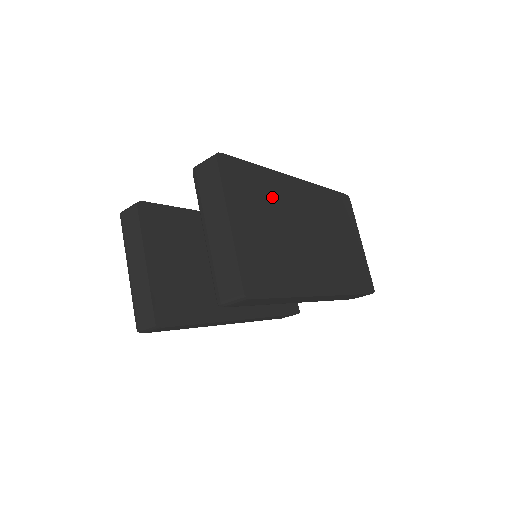
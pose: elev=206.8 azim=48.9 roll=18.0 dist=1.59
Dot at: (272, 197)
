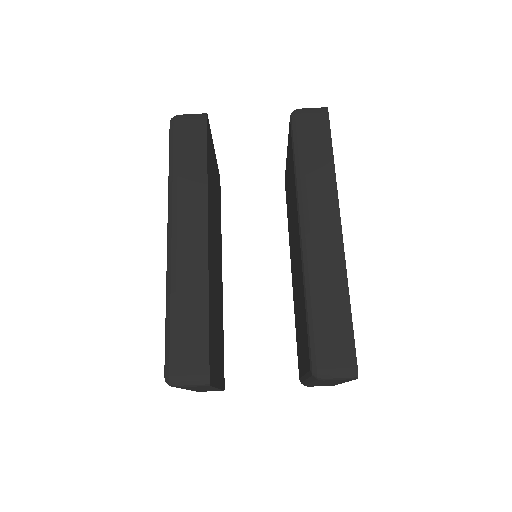
Dot at: occluded
